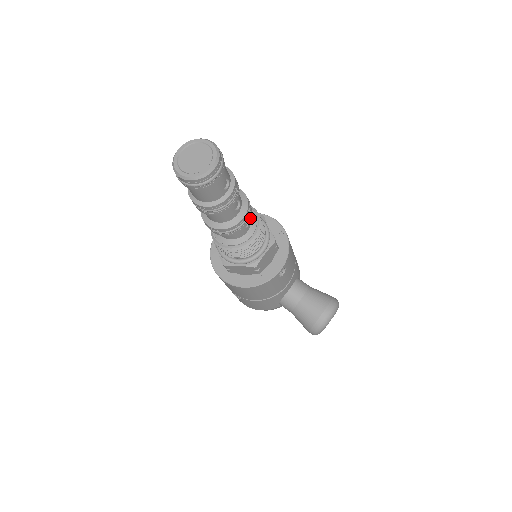
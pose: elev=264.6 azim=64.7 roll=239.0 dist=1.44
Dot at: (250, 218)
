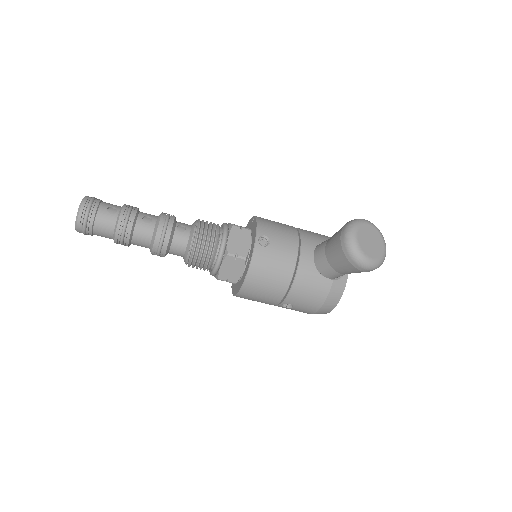
Dot at: (173, 221)
